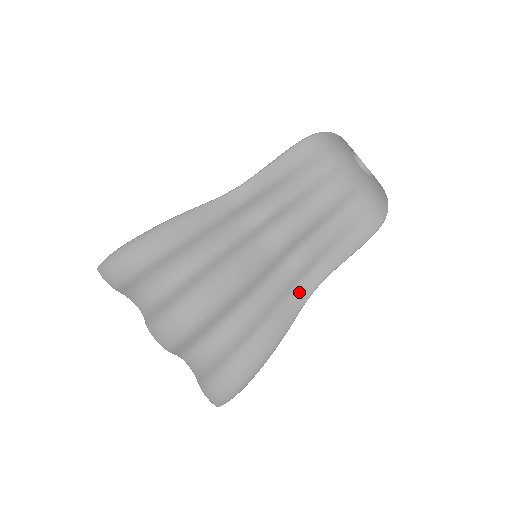
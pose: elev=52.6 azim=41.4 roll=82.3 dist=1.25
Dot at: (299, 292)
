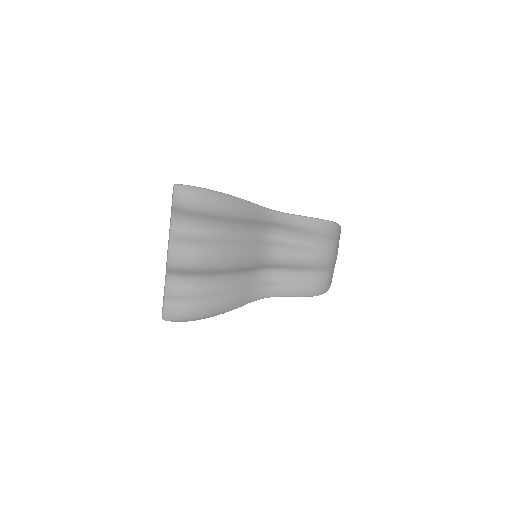
Dot at: (257, 293)
